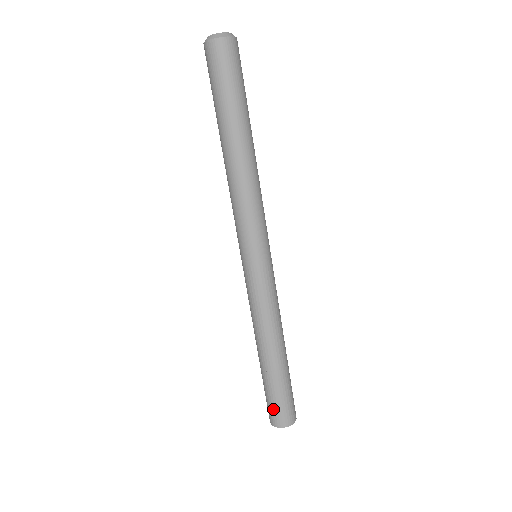
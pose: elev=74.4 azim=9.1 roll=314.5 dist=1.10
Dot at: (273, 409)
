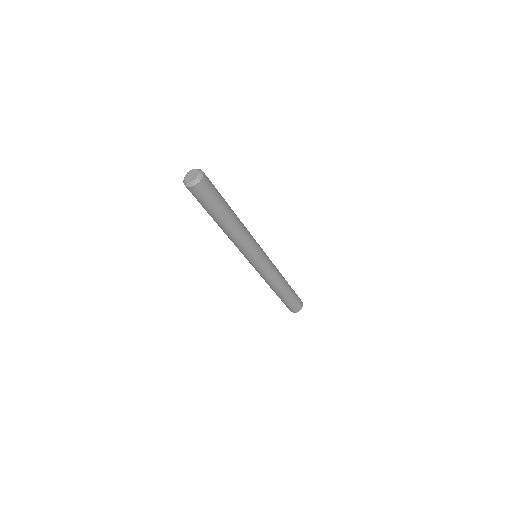
Dot at: (289, 308)
